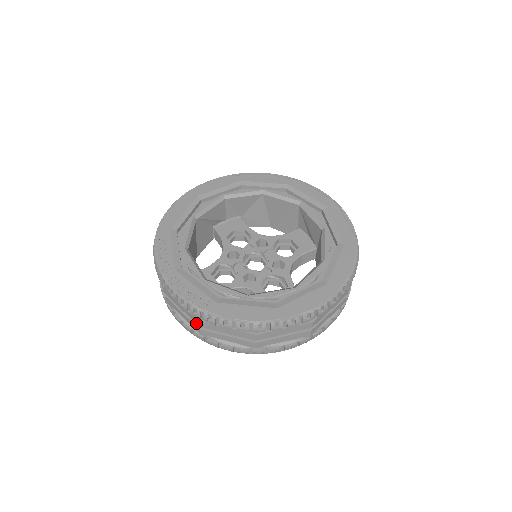
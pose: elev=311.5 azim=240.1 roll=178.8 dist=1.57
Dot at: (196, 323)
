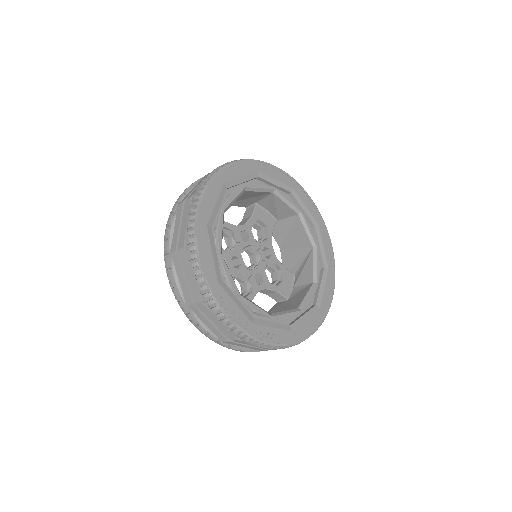
Dot at: (268, 349)
